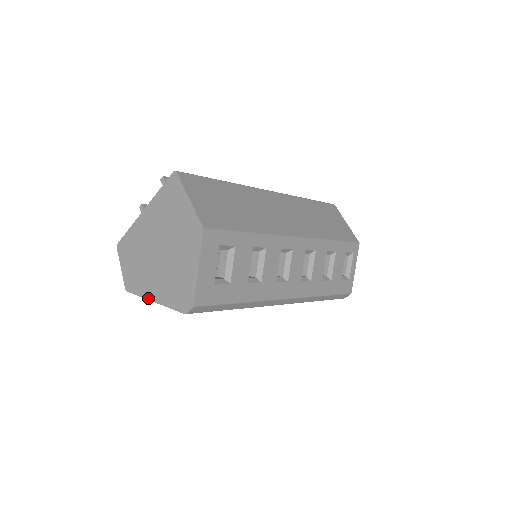
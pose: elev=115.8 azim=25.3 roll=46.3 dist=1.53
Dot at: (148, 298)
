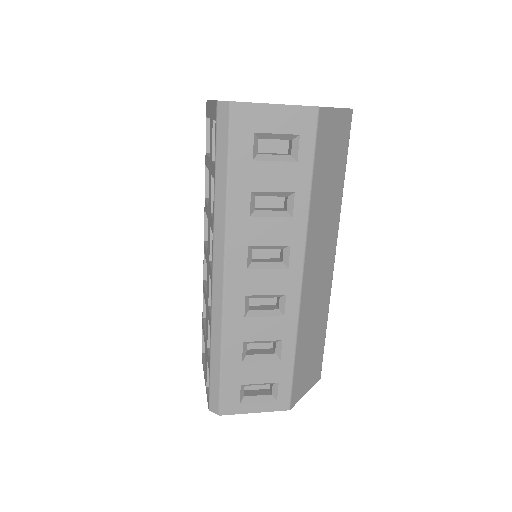
Dot at: occluded
